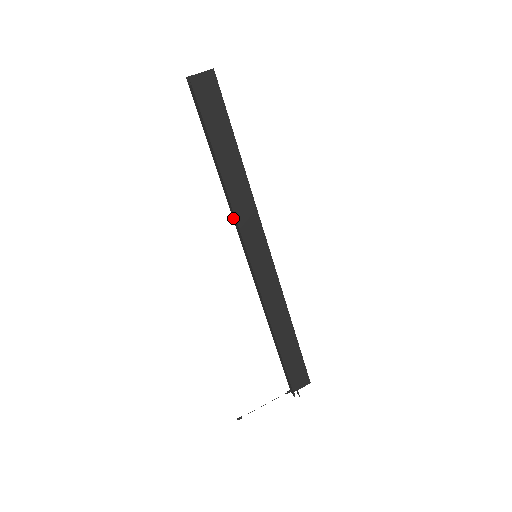
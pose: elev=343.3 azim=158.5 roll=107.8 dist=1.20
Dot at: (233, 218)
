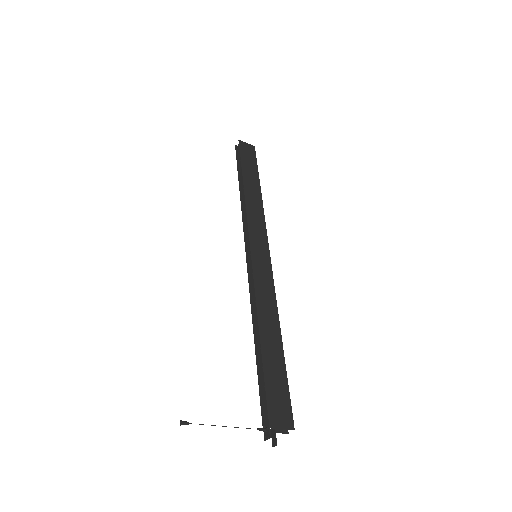
Dot at: (243, 223)
